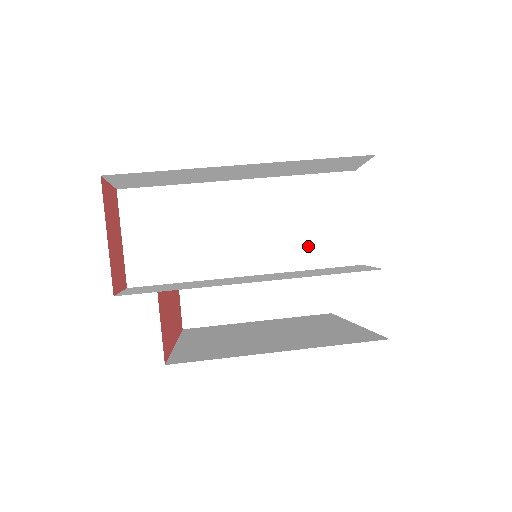
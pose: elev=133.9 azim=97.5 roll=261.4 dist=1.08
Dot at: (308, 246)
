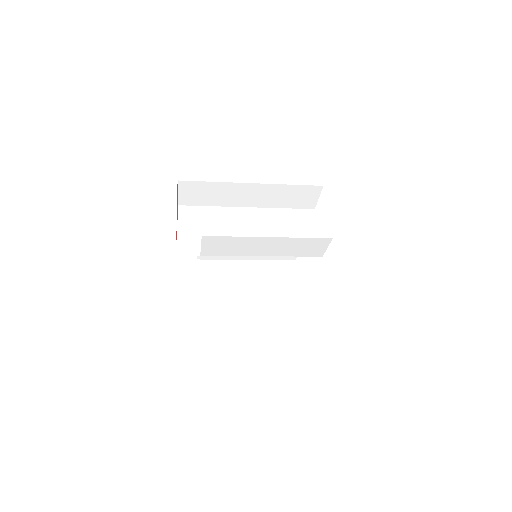
Dot at: occluded
